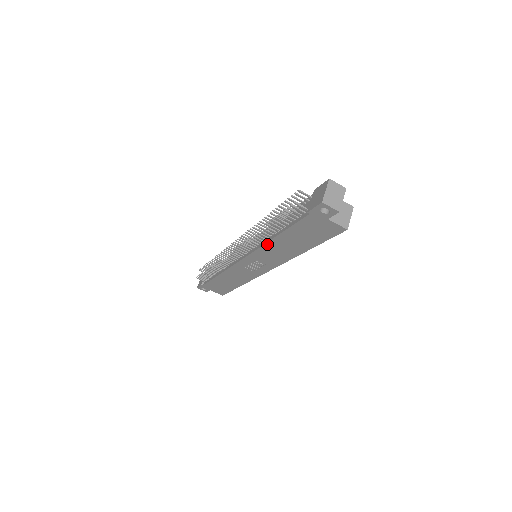
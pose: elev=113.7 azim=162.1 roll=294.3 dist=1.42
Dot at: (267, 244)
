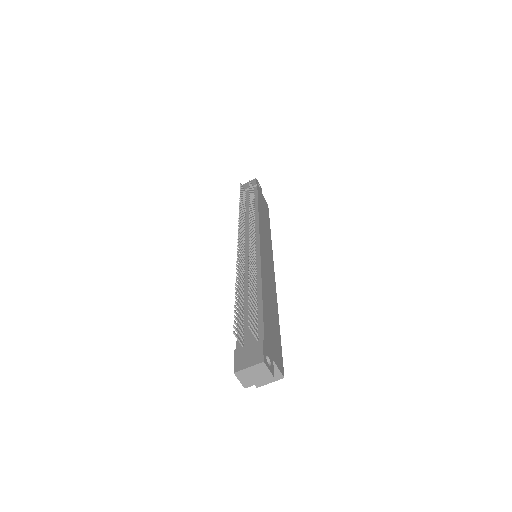
Dot at: occluded
